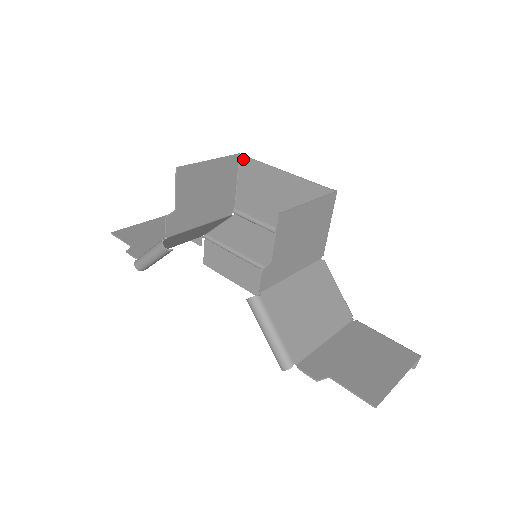
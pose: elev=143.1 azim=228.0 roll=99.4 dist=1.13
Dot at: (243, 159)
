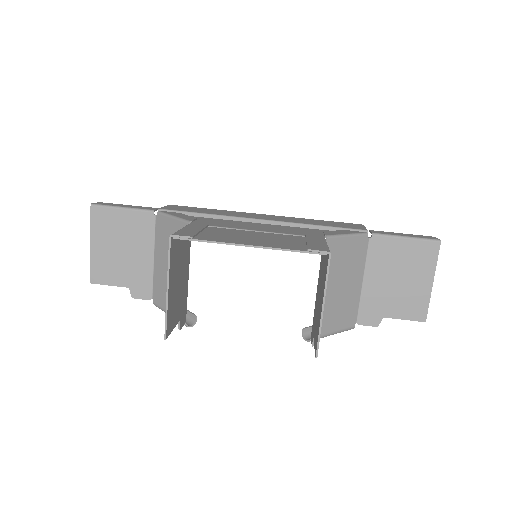
Dot at: (180, 239)
